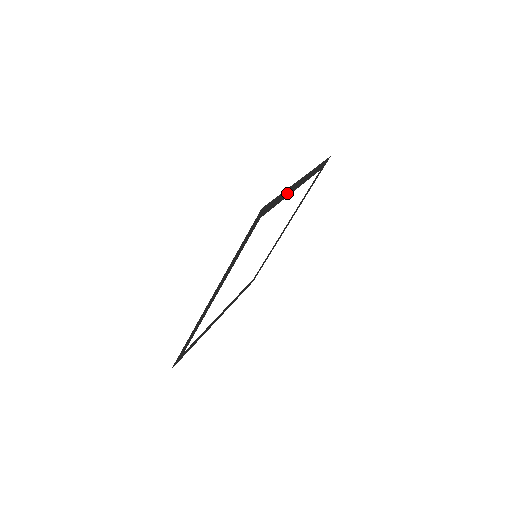
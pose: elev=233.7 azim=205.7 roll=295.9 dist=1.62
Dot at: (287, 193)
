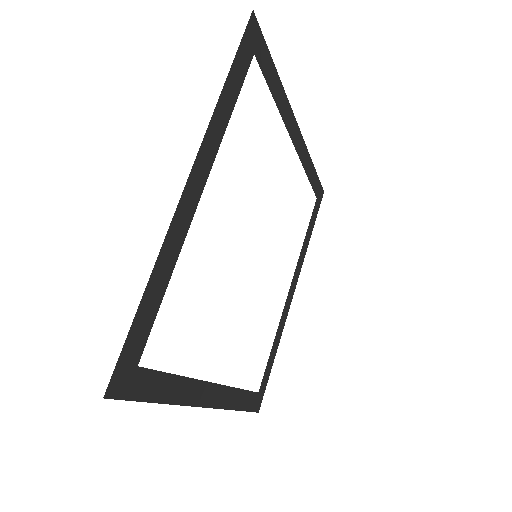
Dot at: (172, 249)
